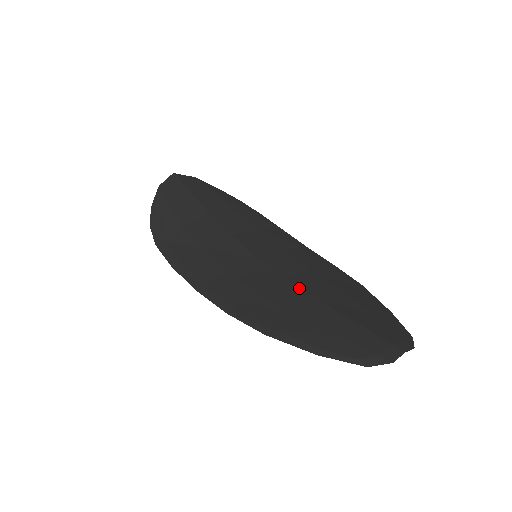
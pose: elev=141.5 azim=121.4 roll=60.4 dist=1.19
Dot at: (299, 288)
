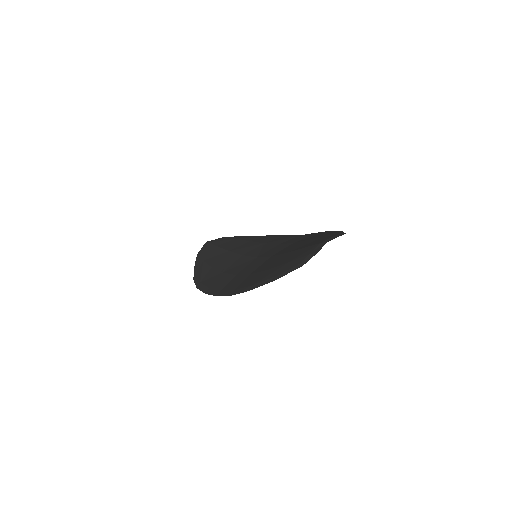
Dot at: (278, 255)
